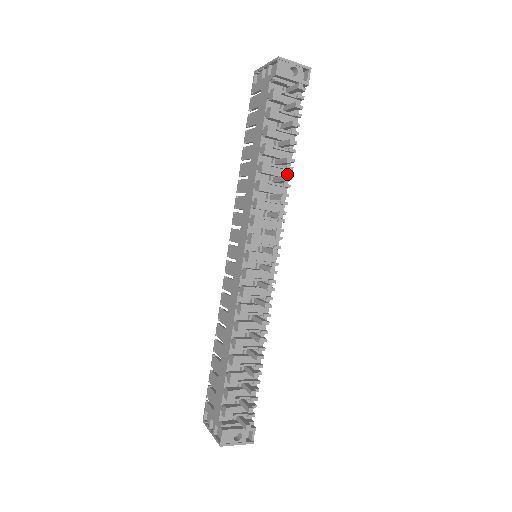
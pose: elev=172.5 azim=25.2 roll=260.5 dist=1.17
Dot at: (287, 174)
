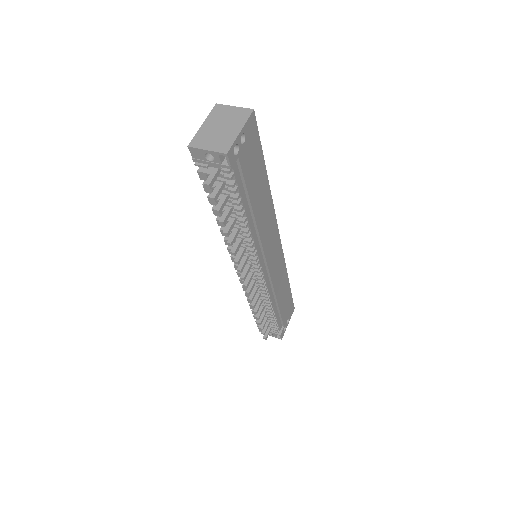
Dot at: (247, 226)
